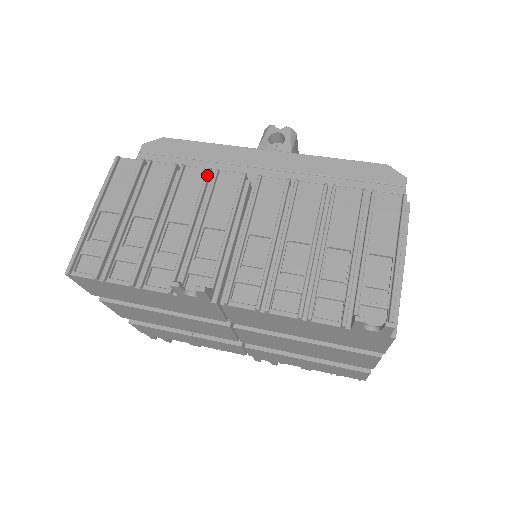
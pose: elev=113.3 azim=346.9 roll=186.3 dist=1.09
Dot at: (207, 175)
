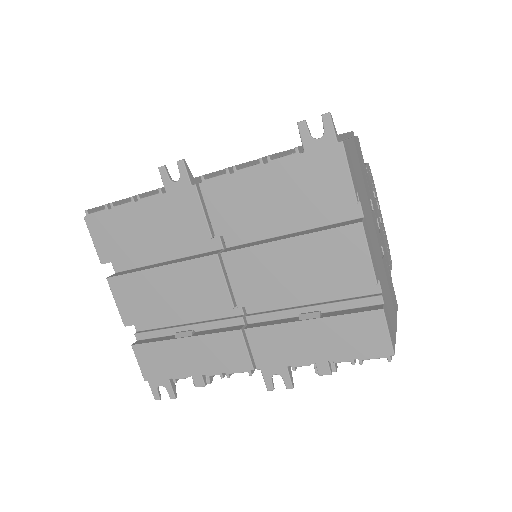
Dot at: occluded
